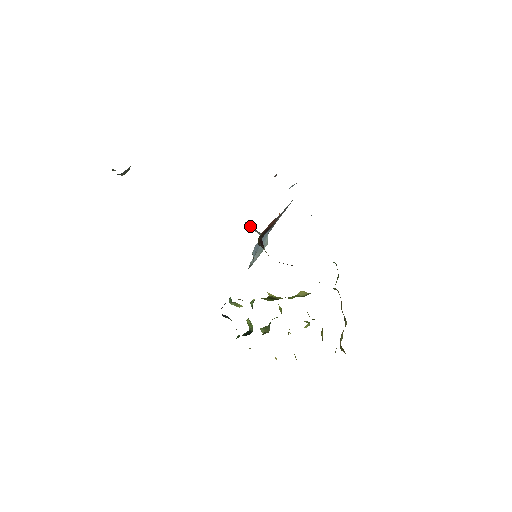
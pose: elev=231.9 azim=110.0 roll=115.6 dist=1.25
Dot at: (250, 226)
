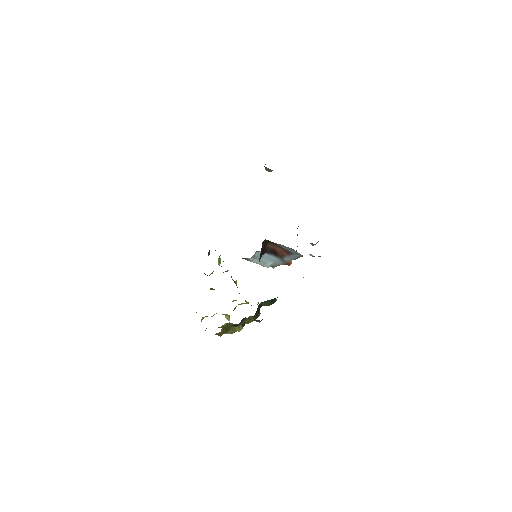
Dot at: occluded
